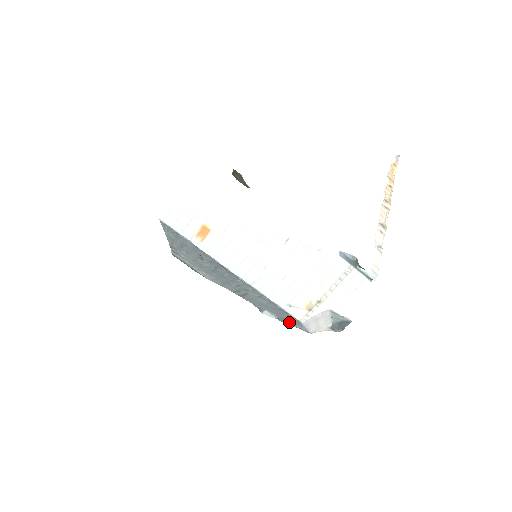
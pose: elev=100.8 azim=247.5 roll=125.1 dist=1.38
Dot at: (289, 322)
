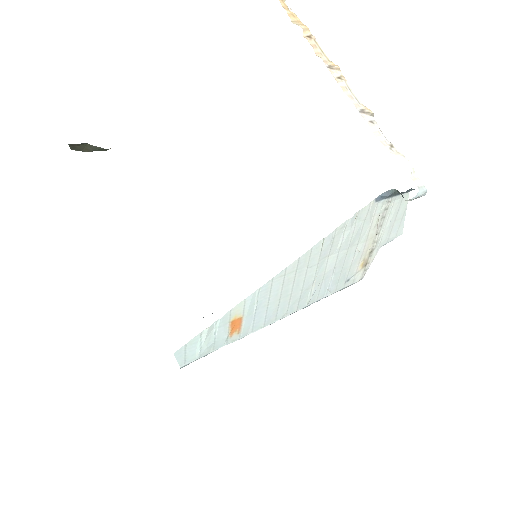
Dot at: occluded
